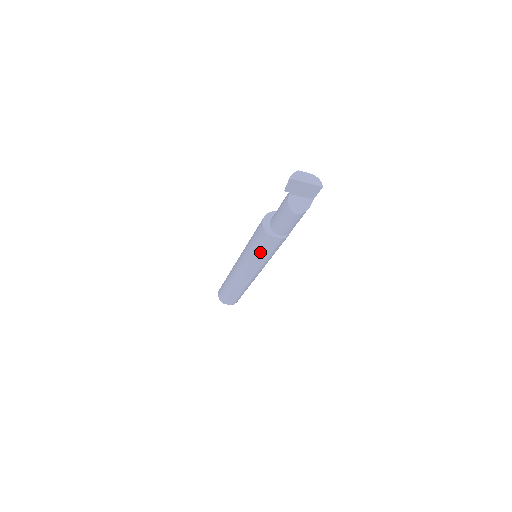
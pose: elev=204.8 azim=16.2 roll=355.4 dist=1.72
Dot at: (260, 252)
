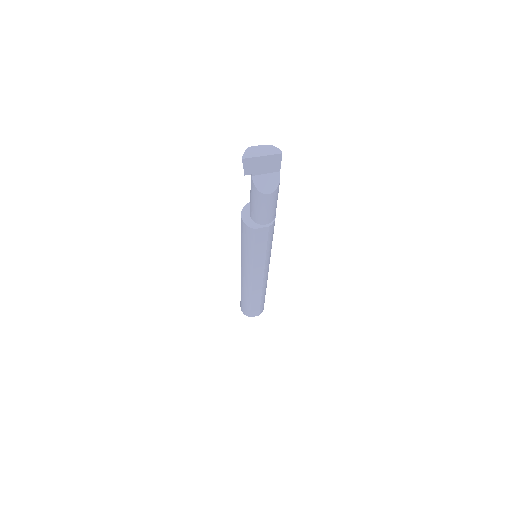
Dot at: (255, 250)
